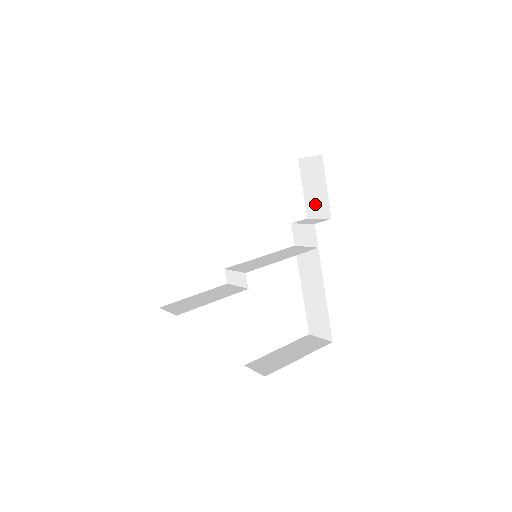
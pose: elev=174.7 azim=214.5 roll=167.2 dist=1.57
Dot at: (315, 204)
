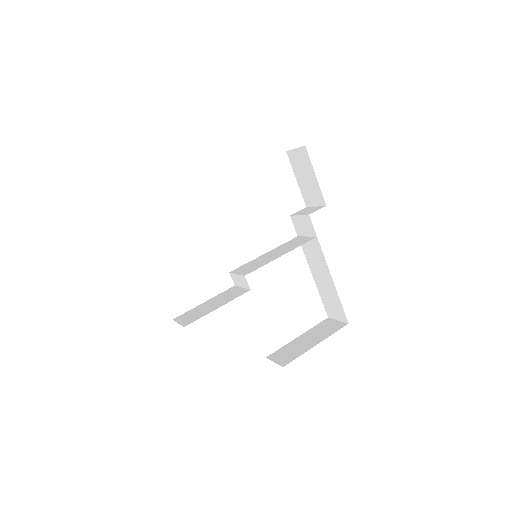
Dot at: (310, 193)
